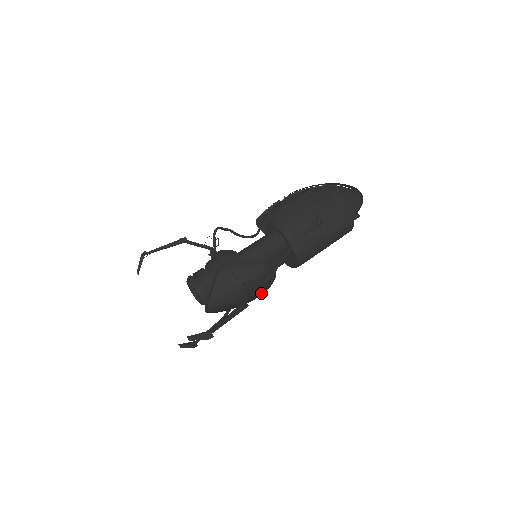
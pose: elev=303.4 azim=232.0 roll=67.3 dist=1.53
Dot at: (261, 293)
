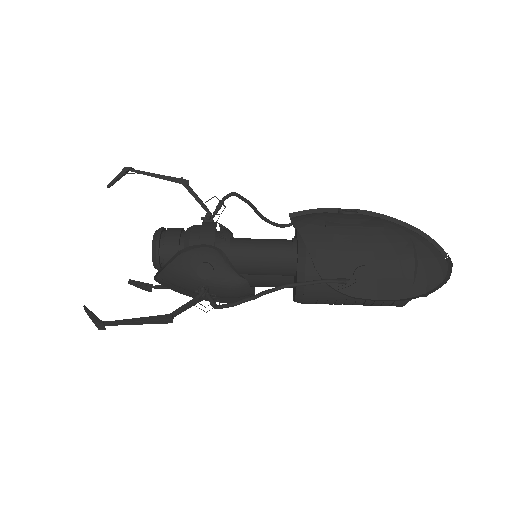
Dot at: (233, 299)
